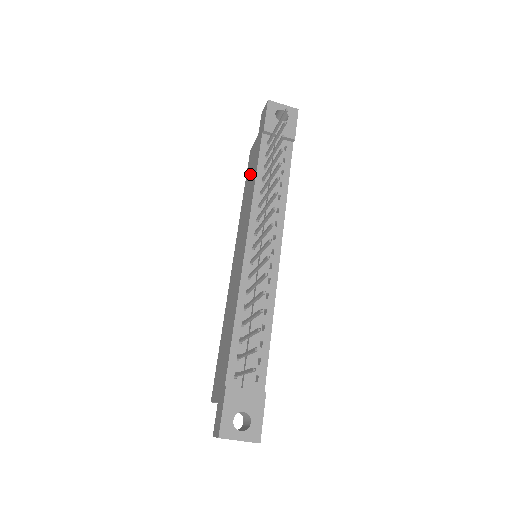
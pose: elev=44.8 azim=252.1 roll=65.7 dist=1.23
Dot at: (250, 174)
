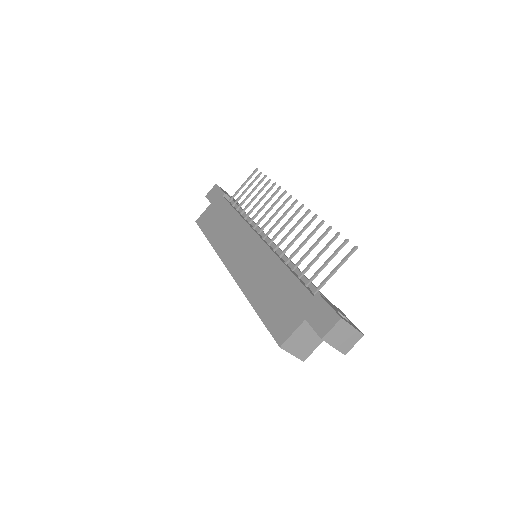
Dot at: (216, 221)
